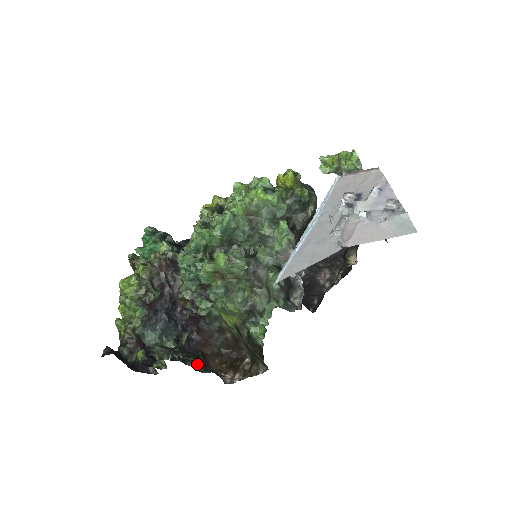
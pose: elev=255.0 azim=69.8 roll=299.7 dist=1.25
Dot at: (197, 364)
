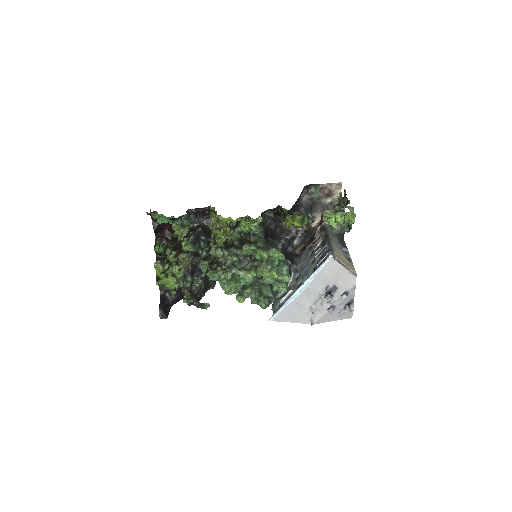
Dot at: (205, 289)
